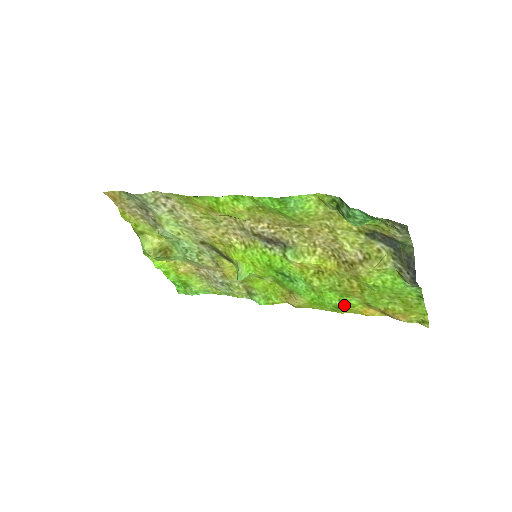
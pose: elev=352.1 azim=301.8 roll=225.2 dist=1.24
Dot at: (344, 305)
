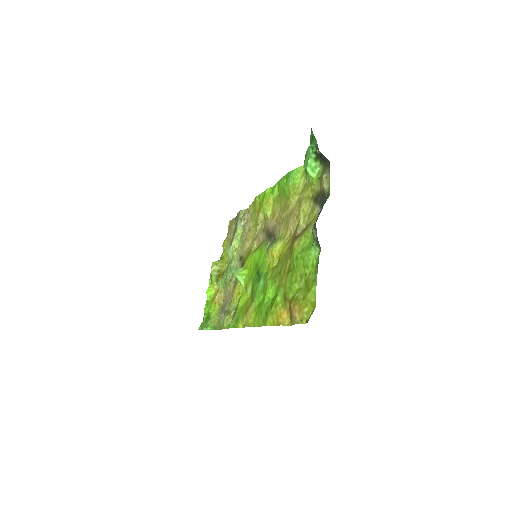
Dot at: (272, 305)
